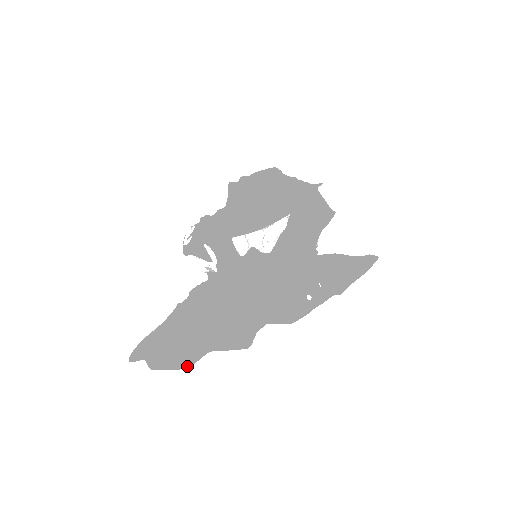
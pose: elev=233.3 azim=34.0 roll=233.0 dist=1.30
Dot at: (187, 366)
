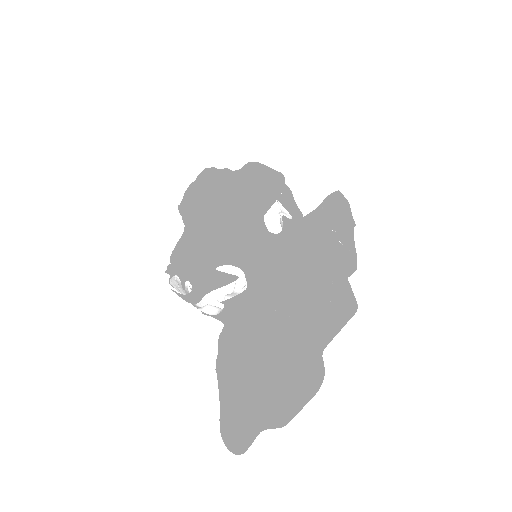
Dot at: (321, 381)
